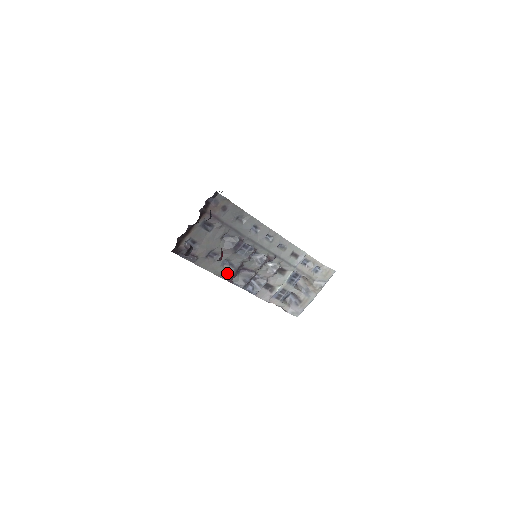
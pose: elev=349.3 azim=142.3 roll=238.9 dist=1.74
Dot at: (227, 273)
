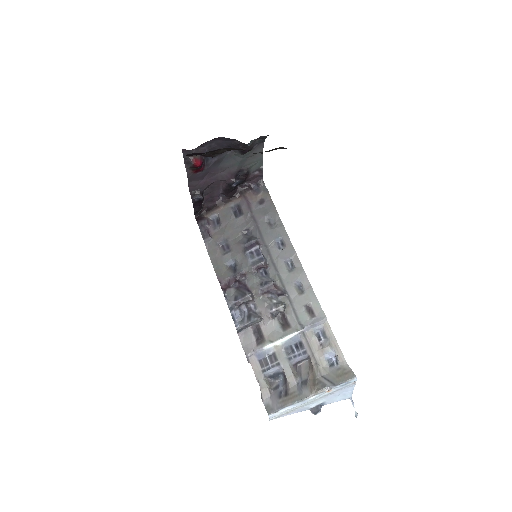
Dot at: (225, 274)
